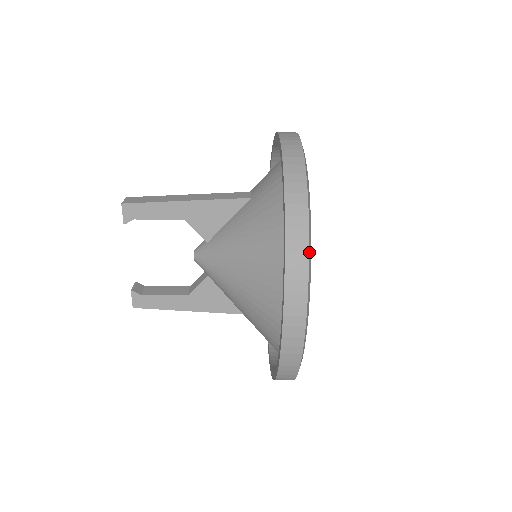
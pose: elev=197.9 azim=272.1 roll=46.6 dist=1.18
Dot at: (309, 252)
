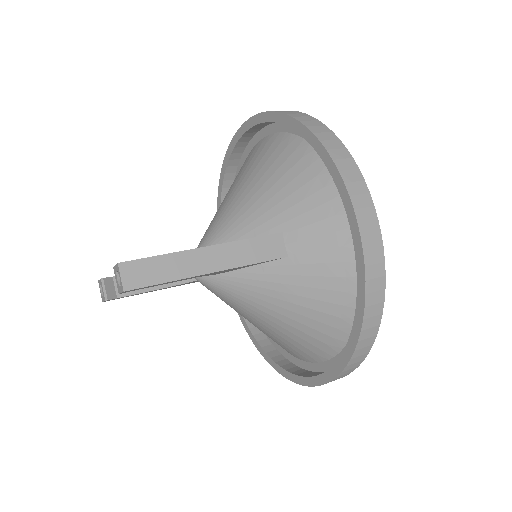
Dot at: (354, 368)
